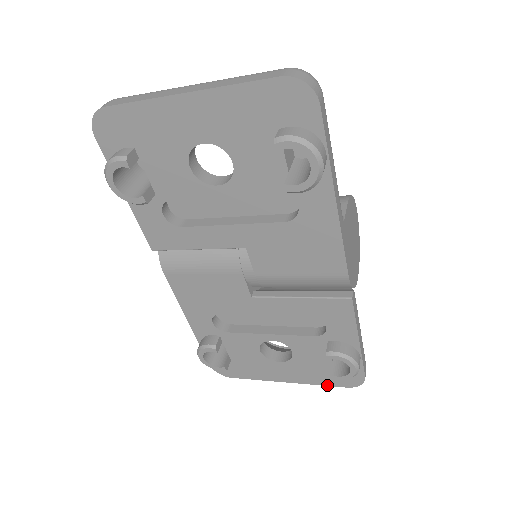
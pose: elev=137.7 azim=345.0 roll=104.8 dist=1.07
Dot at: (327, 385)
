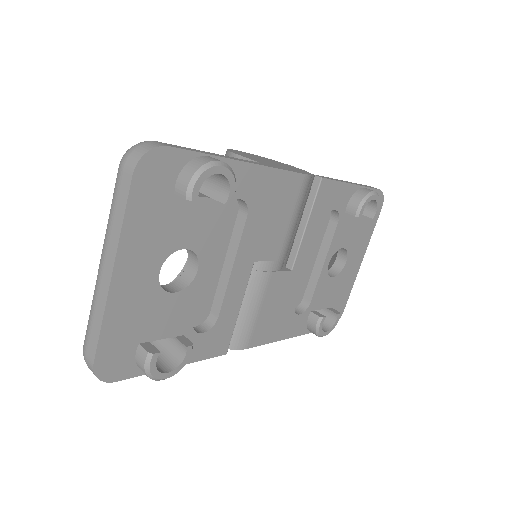
Dot at: occluded
